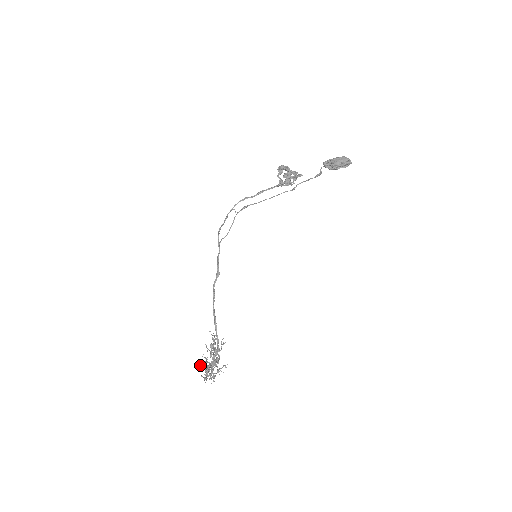
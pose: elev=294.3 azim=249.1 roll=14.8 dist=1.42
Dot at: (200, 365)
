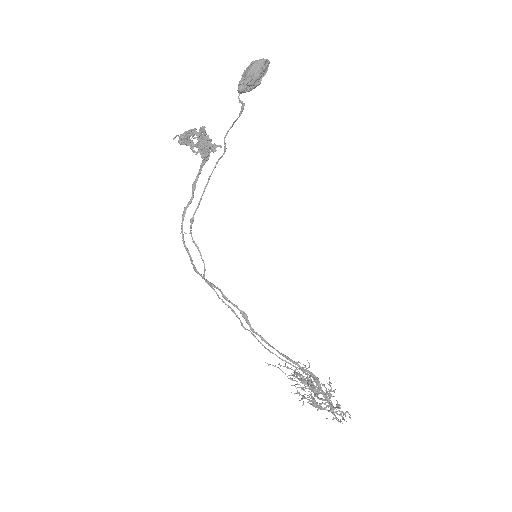
Dot at: occluded
